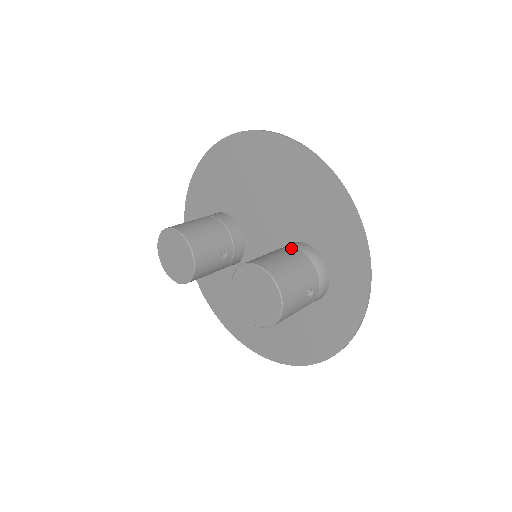
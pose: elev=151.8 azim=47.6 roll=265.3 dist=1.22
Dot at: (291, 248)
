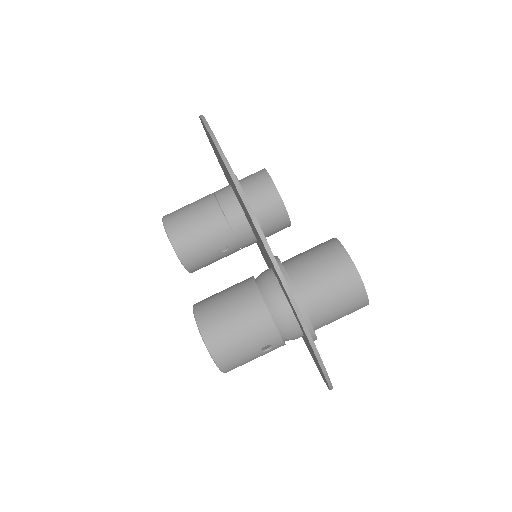
Dot at: (254, 289)
